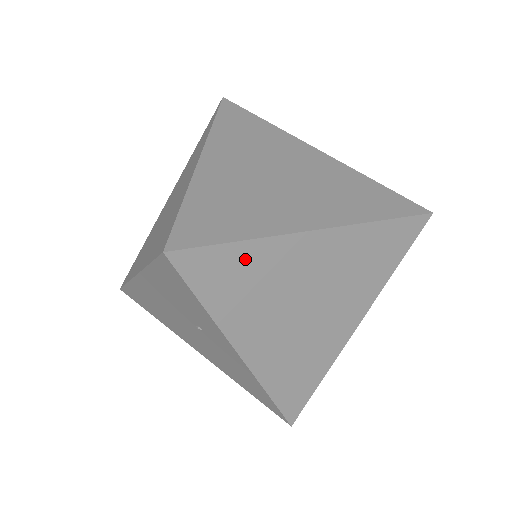
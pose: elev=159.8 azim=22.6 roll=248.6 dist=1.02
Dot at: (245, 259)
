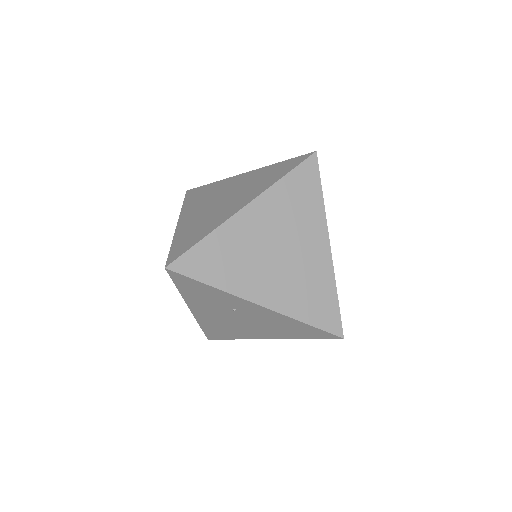
Dot at: (214, 247)
